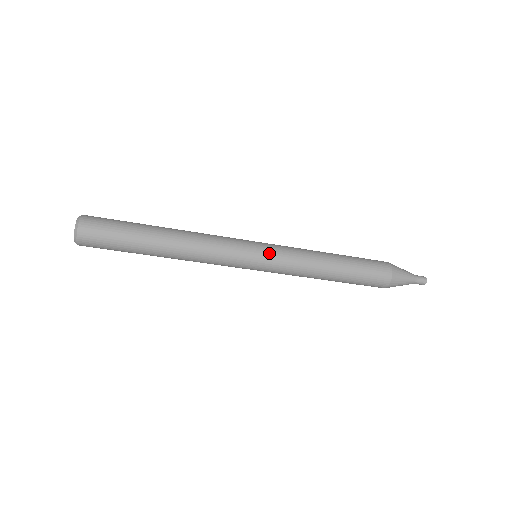
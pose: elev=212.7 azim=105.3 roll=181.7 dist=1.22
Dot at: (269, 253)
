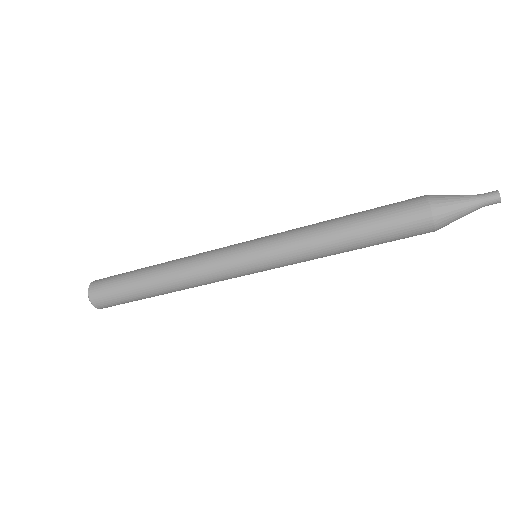
Dot at: (260, 251)
